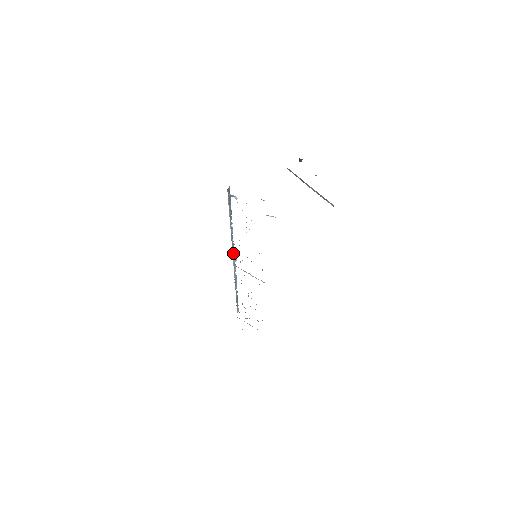
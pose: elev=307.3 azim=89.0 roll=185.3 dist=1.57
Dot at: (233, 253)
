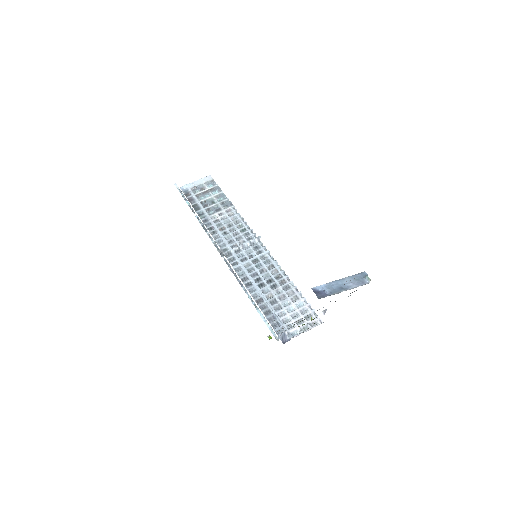
Dot at: (227, 262)
